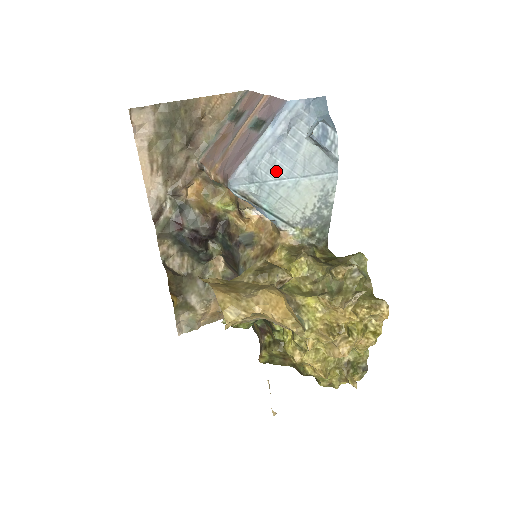
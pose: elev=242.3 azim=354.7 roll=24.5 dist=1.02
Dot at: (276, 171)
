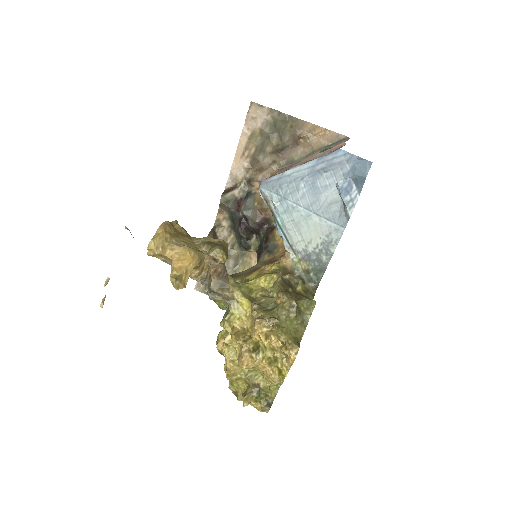
Dot at: (298, 196)
